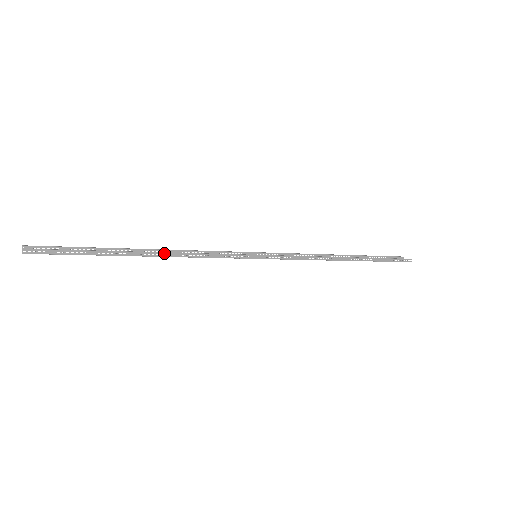
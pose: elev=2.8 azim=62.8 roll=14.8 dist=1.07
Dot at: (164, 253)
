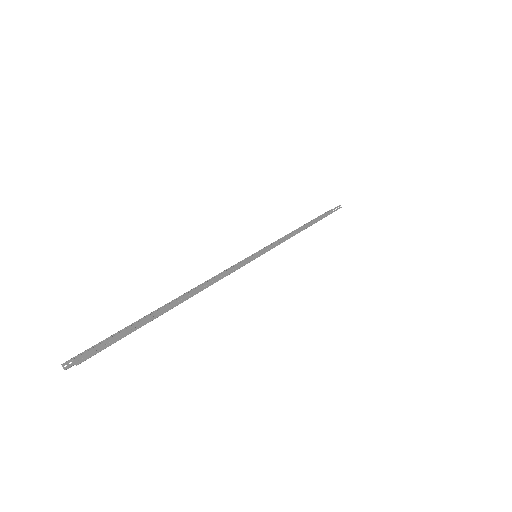
Dot at: (197, 289)
